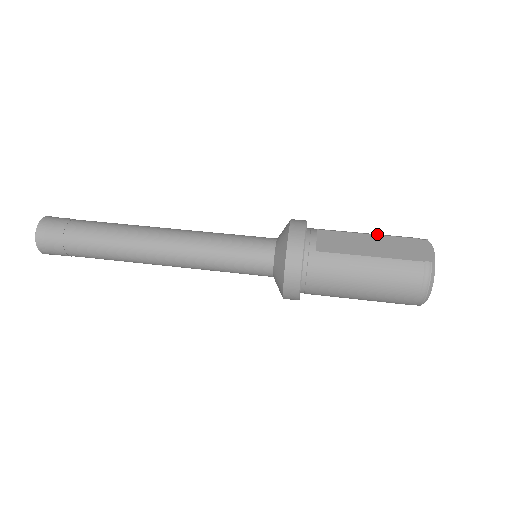
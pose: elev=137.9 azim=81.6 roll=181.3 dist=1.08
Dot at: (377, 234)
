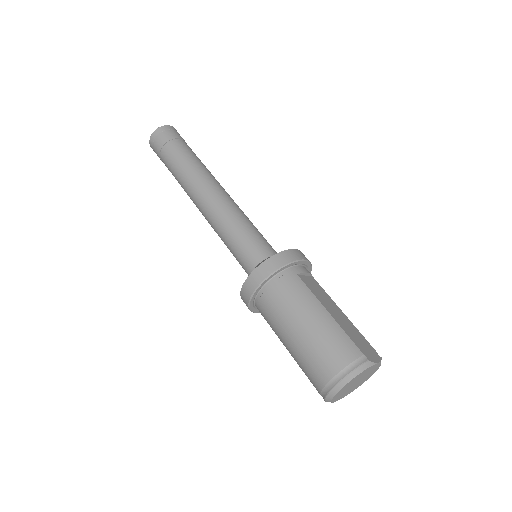
Dot at: (349, 320)
